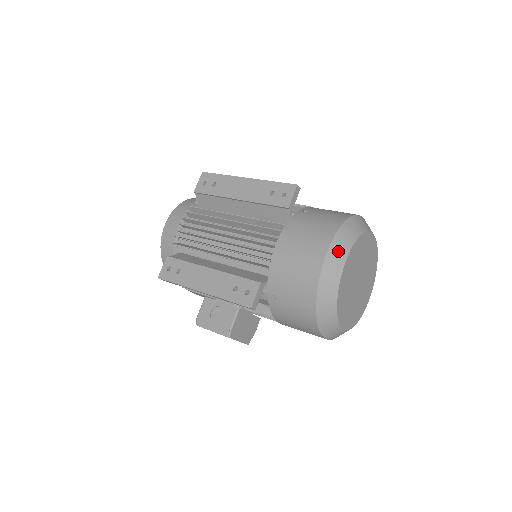
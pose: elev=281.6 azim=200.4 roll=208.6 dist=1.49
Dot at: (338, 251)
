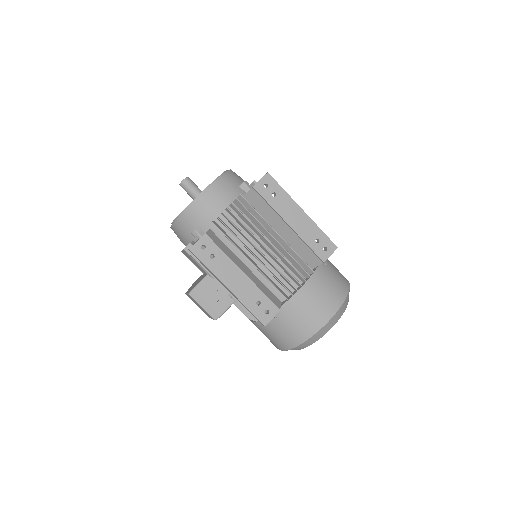
Dot at: (338, 315)
